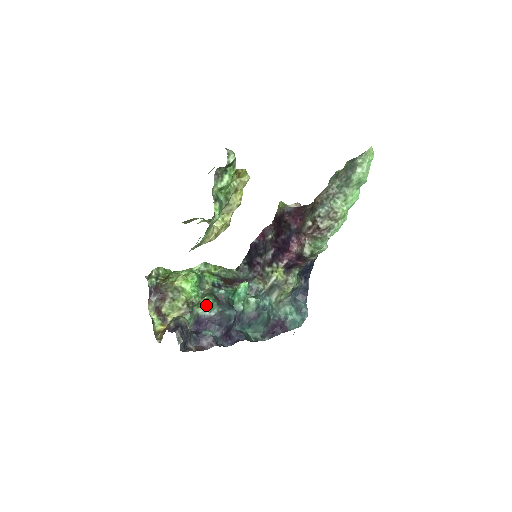
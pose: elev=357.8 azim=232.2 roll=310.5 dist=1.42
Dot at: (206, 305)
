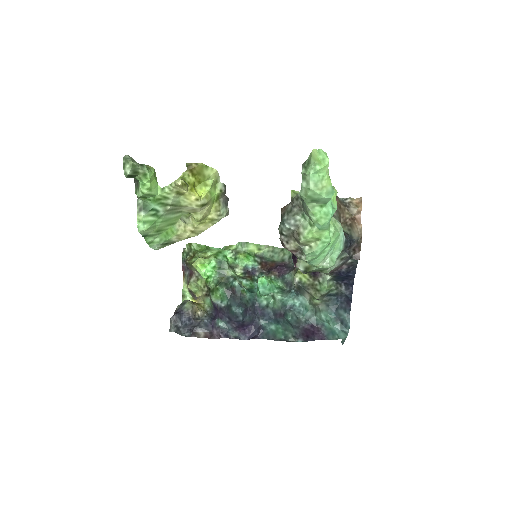
Dot at: (218, 294)
